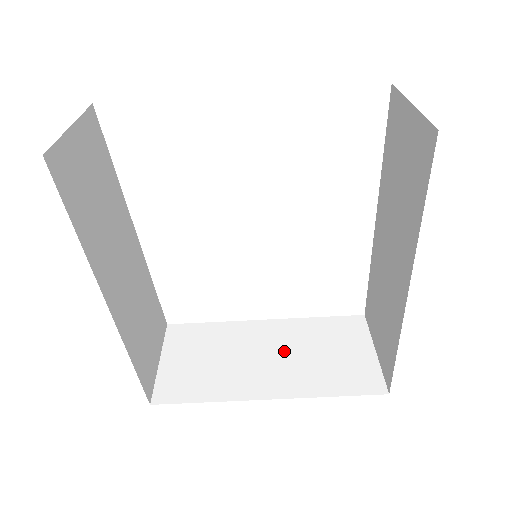
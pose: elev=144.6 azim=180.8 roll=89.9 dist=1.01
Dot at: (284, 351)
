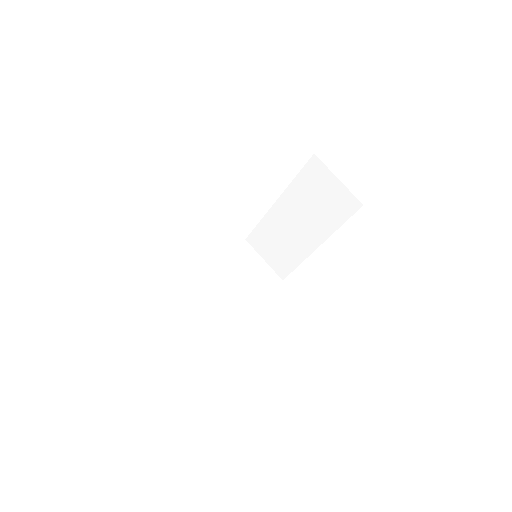
Dot at: (231, 283)
